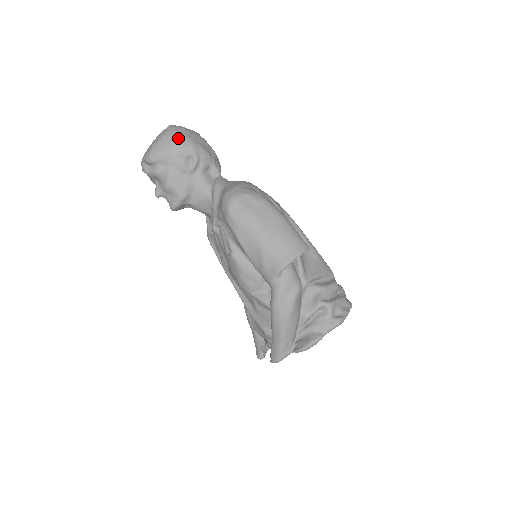
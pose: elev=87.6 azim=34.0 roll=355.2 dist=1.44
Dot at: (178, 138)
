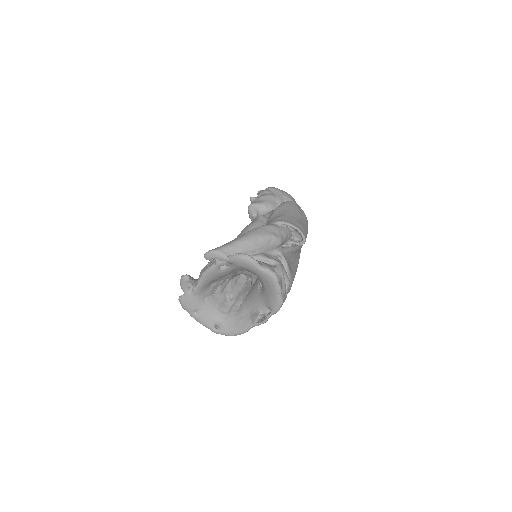
Dot at: occluded
